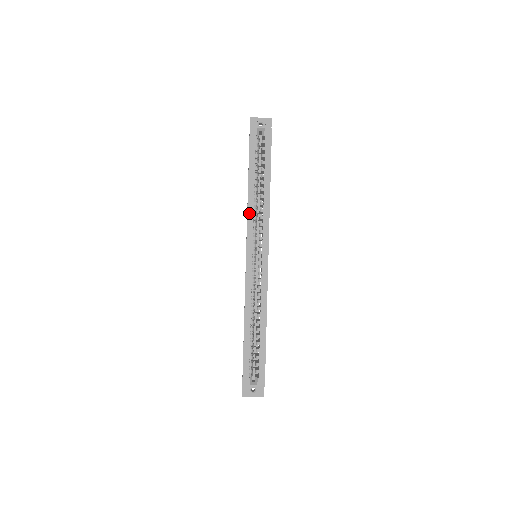
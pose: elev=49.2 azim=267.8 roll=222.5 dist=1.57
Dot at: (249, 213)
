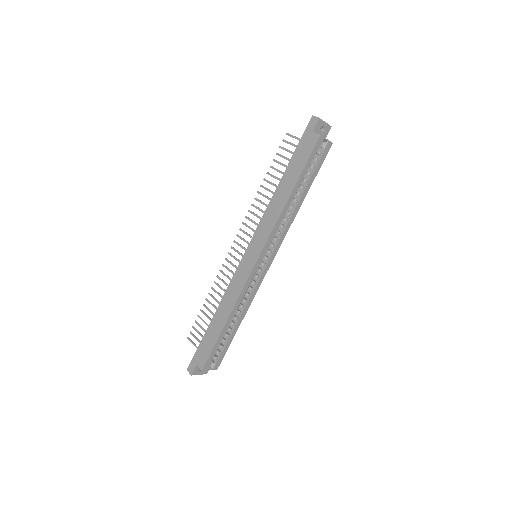
Dot at: (278, 221)
